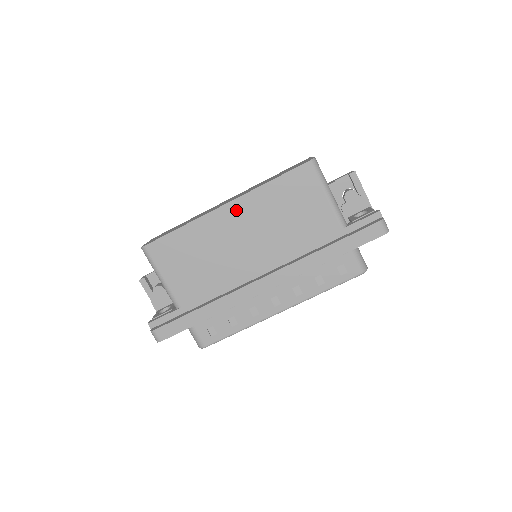
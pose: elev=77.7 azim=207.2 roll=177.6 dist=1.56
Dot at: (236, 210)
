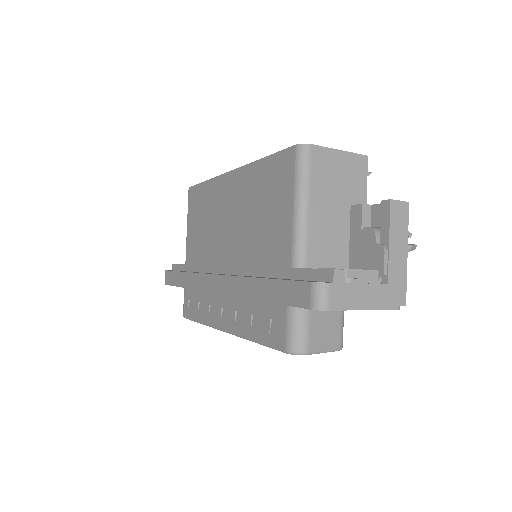
Dot at: (234, 182)
